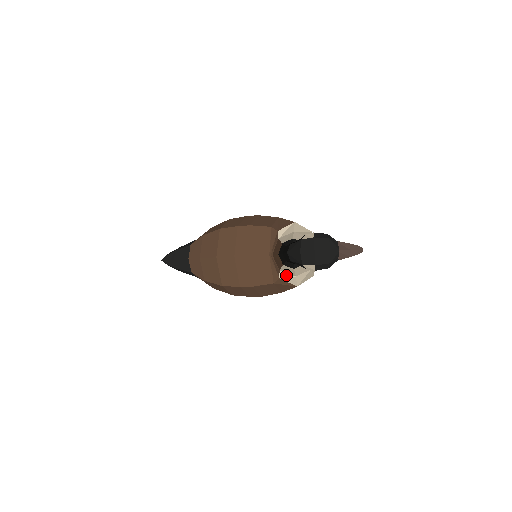
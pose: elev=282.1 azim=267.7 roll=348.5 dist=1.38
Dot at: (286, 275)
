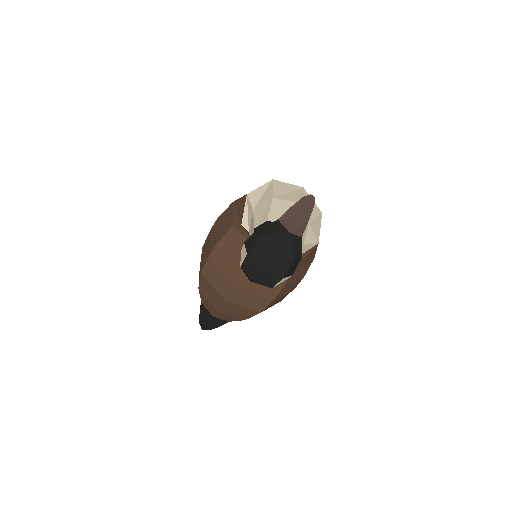
Dot at: occluded
